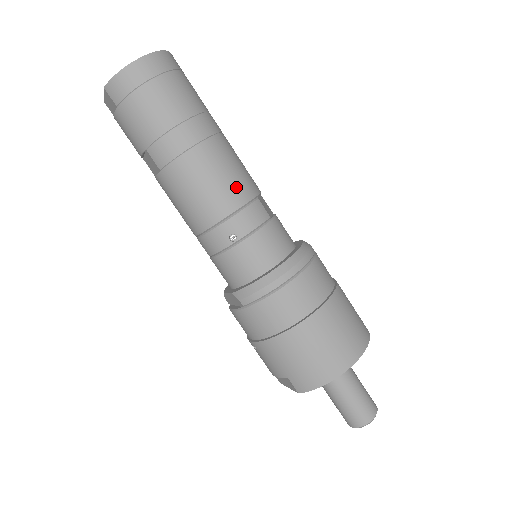
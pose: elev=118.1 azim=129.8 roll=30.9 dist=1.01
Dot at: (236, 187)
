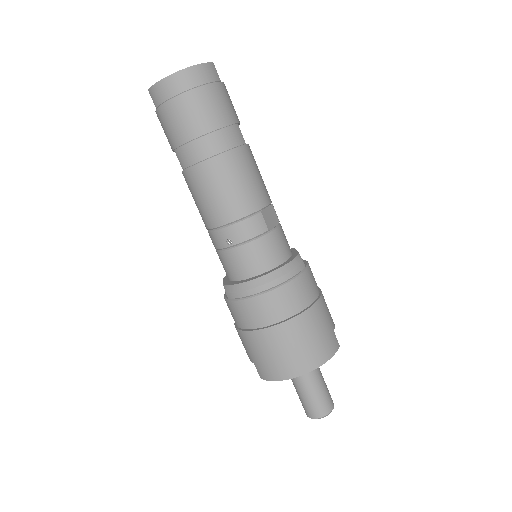
Dot at: (241, 200)
